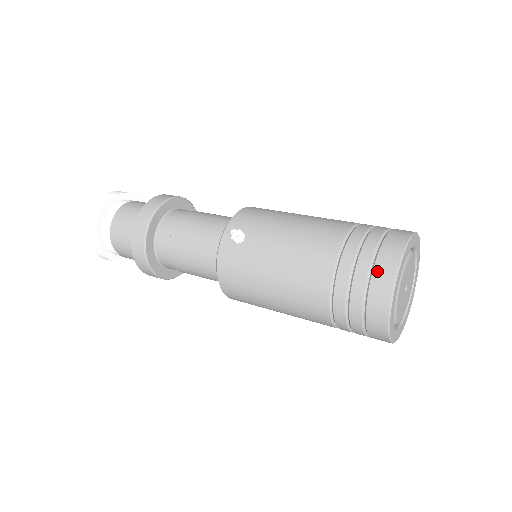
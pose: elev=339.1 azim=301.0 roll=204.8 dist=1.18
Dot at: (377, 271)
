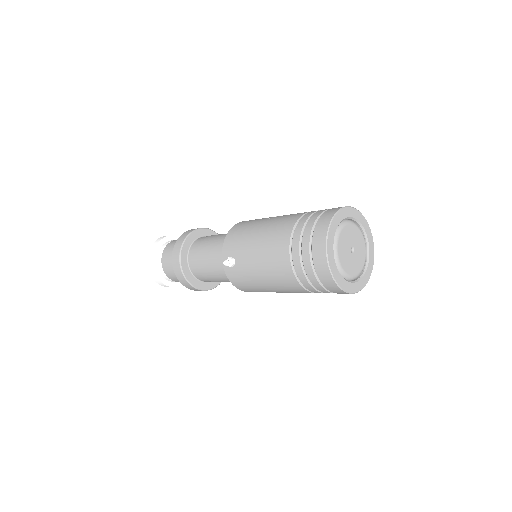
Dot at: (316, 262)
